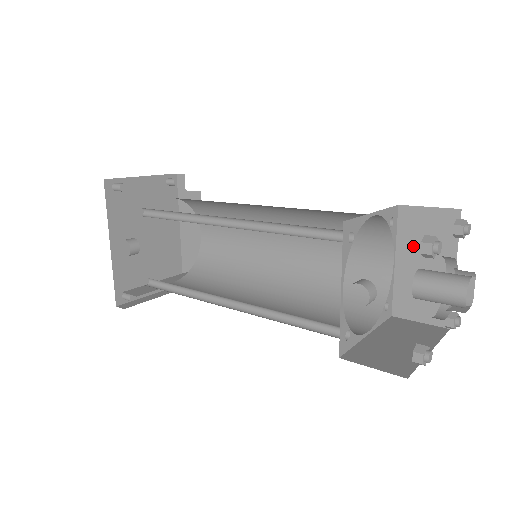
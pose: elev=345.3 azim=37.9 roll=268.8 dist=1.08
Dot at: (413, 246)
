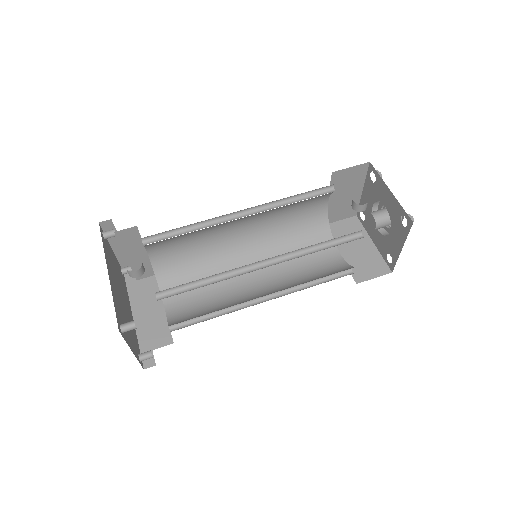
Dot at: occluded
